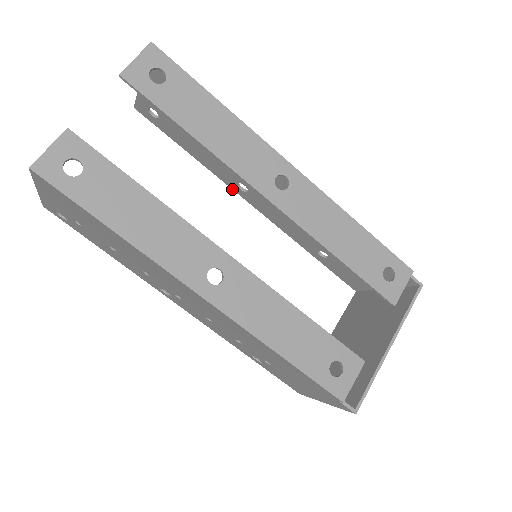
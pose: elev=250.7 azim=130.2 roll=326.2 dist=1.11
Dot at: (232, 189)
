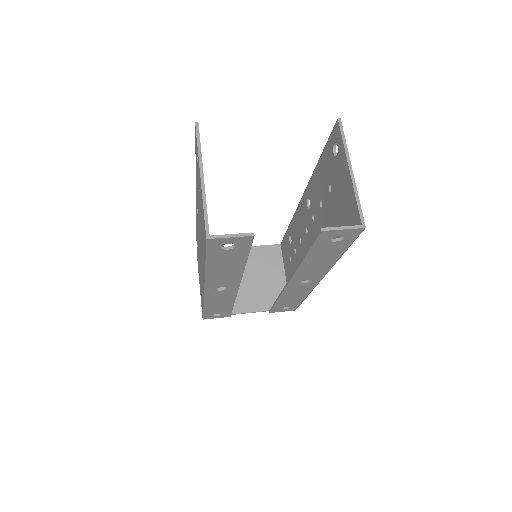
Dot at: (307, 186)
